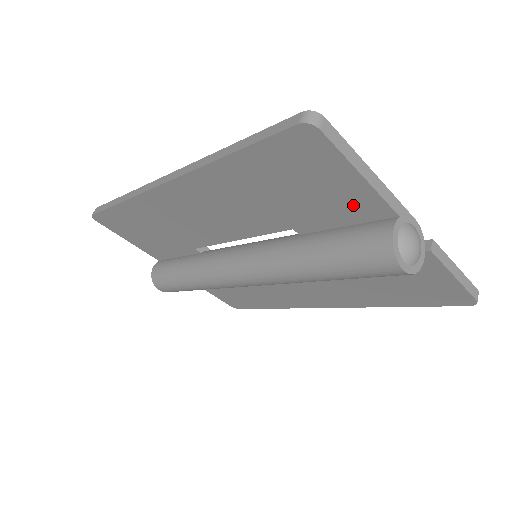
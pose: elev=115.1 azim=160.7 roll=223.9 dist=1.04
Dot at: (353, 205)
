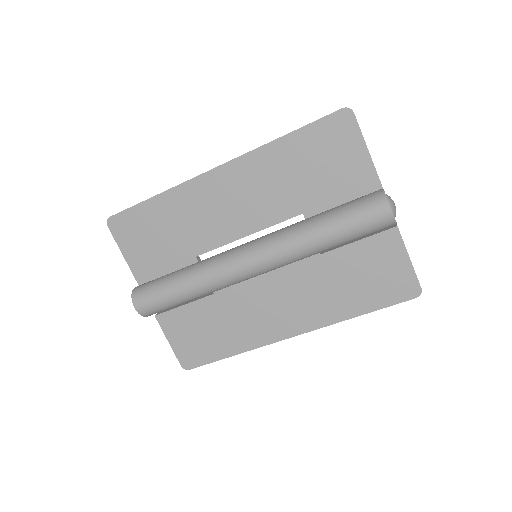
Dot at: (356, 180)
